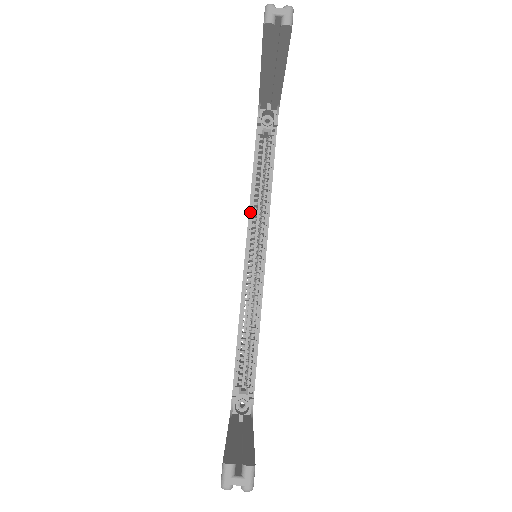
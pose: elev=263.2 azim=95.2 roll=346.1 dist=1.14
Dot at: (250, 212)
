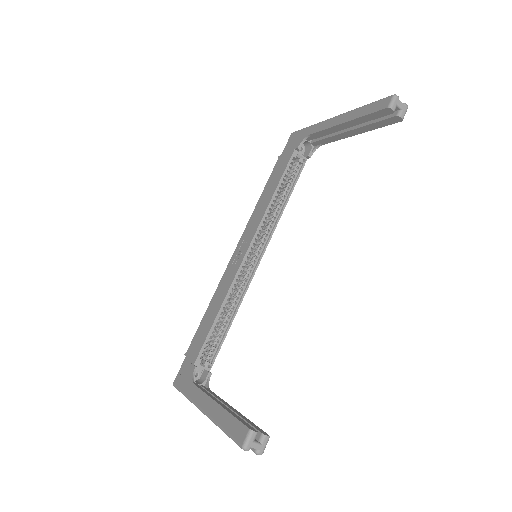
Dot at: (264, 217)
